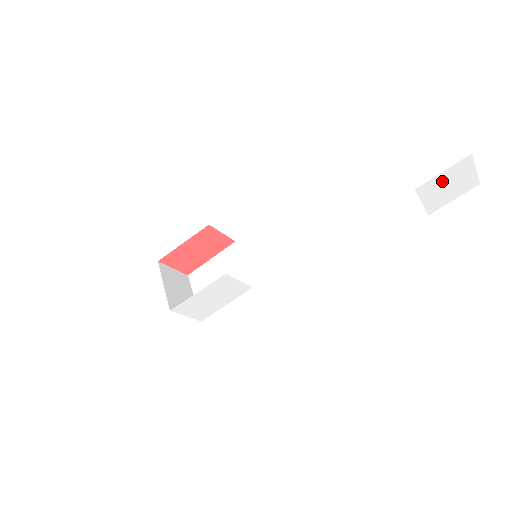
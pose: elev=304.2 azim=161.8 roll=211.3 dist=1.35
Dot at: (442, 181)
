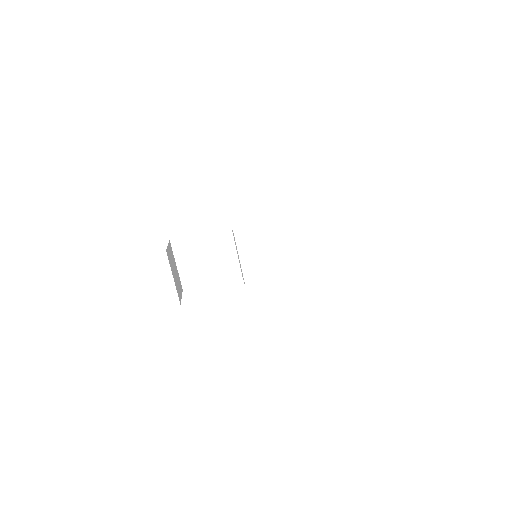
Dot at: occluded
